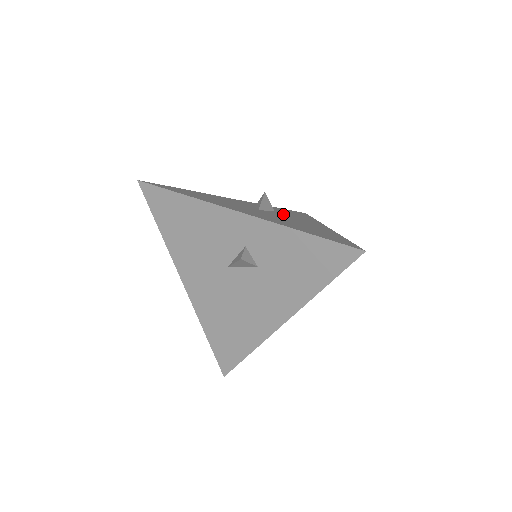
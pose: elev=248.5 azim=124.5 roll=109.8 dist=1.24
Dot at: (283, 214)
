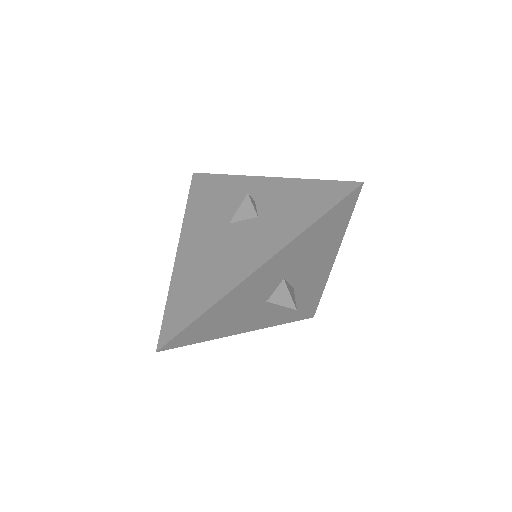
Dot at: occluded
